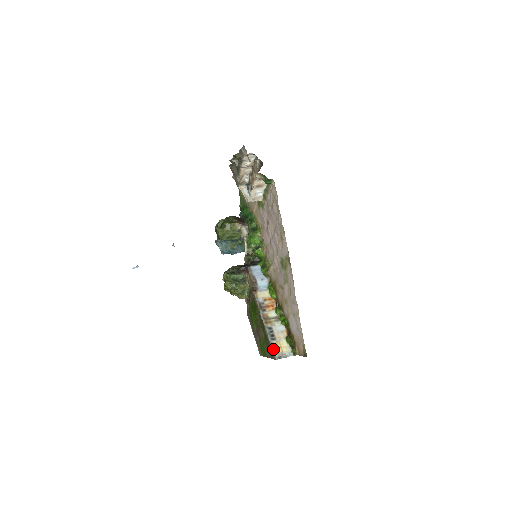
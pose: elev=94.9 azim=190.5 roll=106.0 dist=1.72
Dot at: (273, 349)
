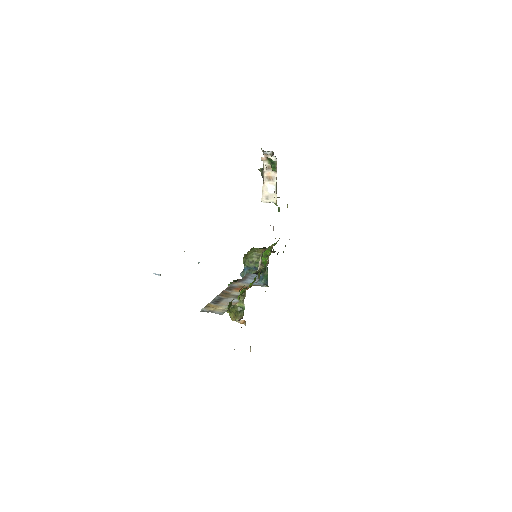
Dot at: (205, 306)
